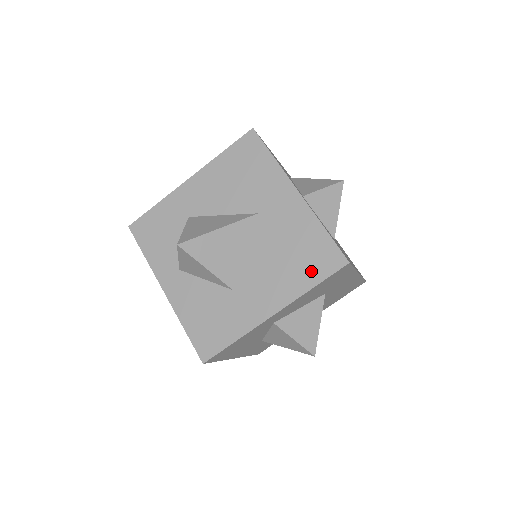
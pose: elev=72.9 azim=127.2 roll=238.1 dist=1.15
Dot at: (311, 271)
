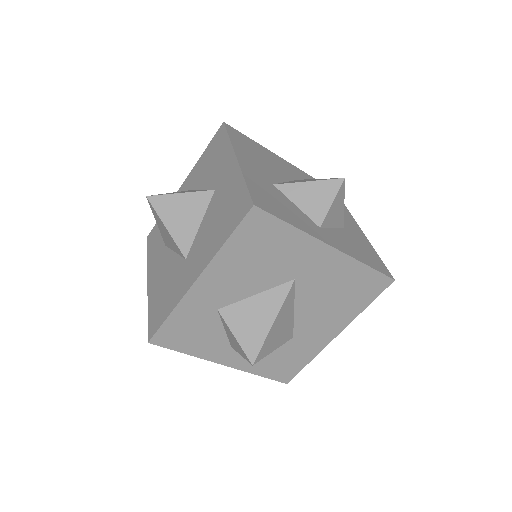
Dot at: (362, 299)
